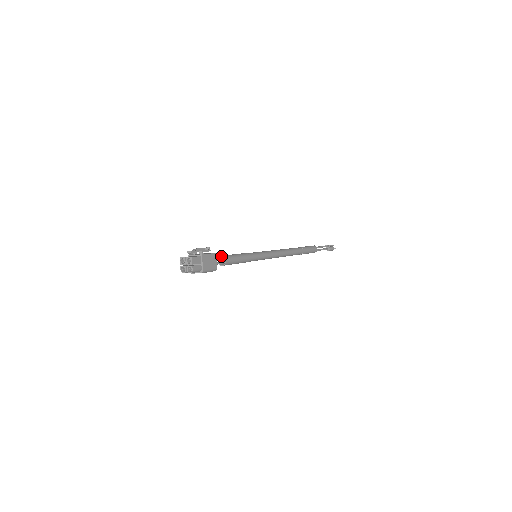
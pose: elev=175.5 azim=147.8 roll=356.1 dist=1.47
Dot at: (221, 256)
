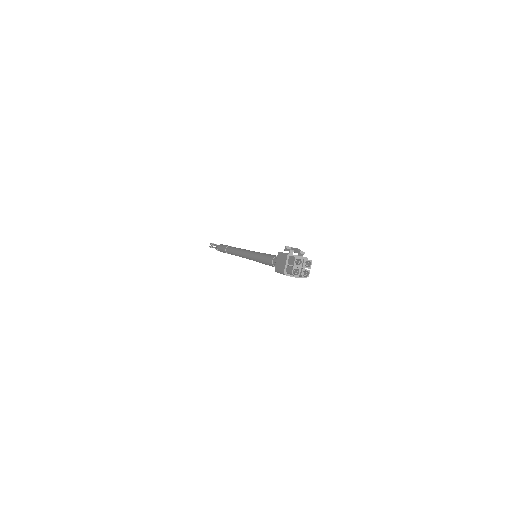
Dot at: (275, 256)
